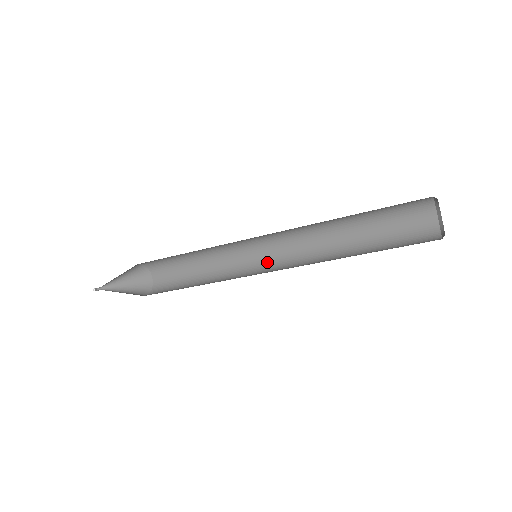
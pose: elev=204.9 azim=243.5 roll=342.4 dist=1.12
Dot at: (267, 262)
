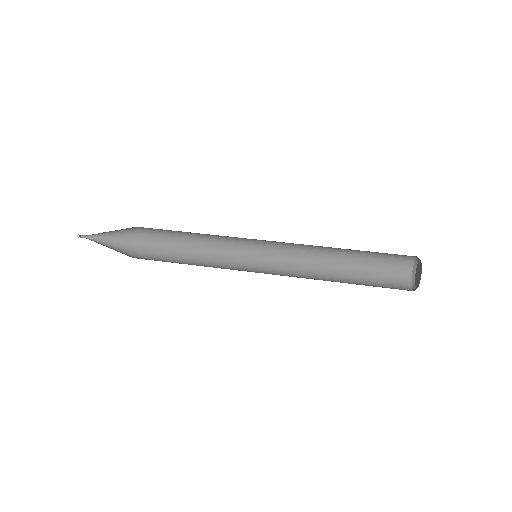
Dot at: (262, 250)
